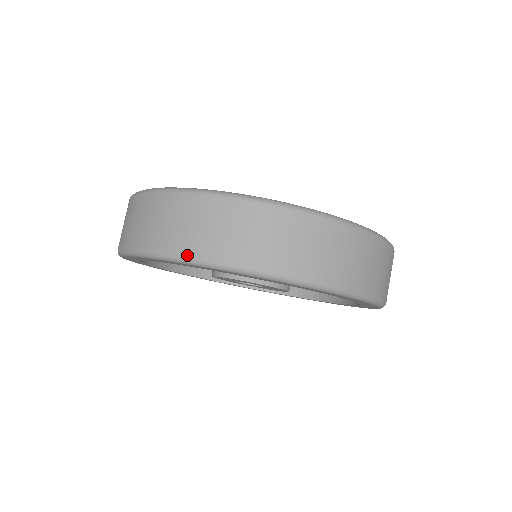
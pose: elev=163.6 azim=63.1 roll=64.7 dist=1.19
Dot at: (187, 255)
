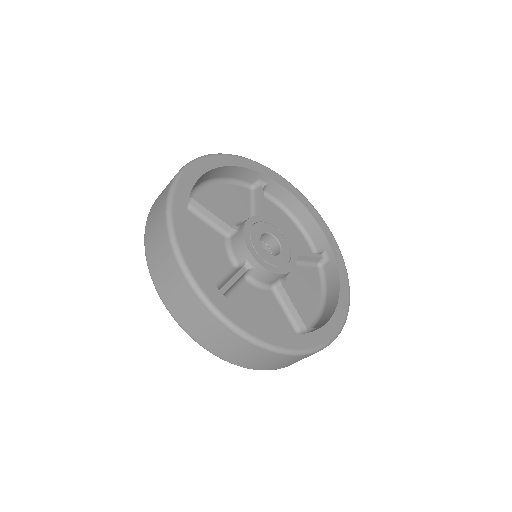
Dot at: (148, 265)
